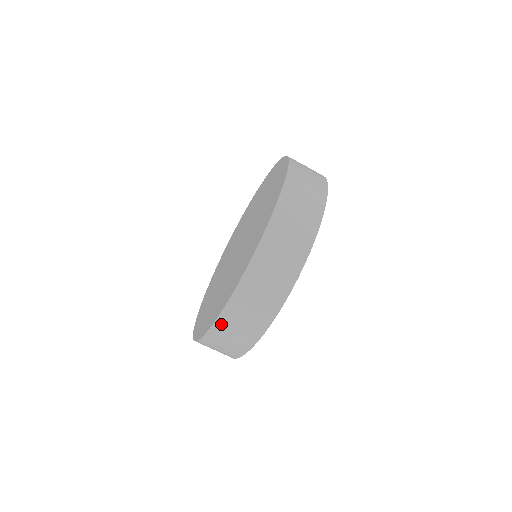
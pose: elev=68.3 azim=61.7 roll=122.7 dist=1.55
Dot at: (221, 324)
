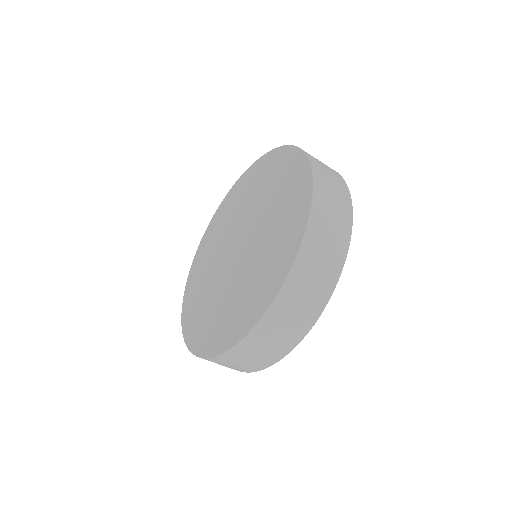
Dot at: (216, 360)
